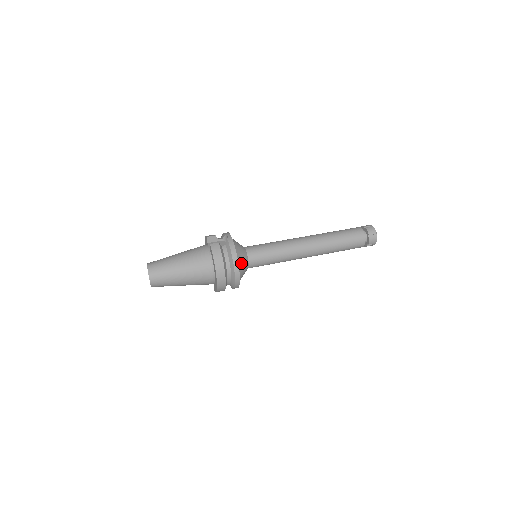
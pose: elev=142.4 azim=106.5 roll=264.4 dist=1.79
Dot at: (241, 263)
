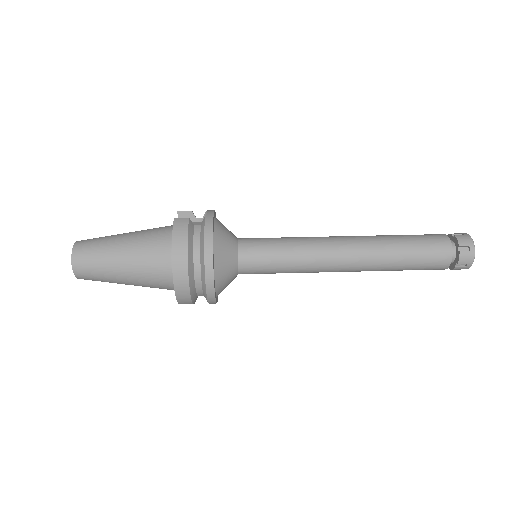
Dot at: (221, 257)
